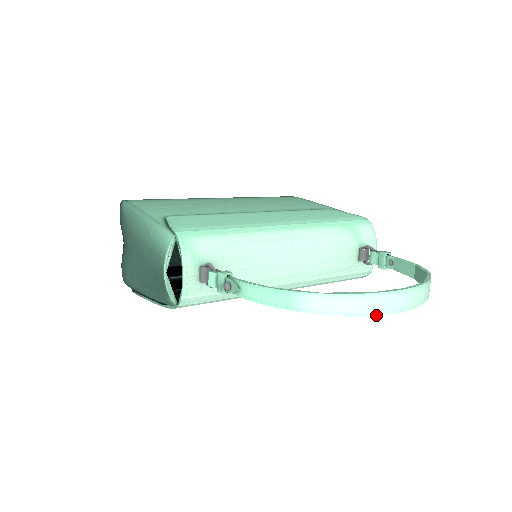
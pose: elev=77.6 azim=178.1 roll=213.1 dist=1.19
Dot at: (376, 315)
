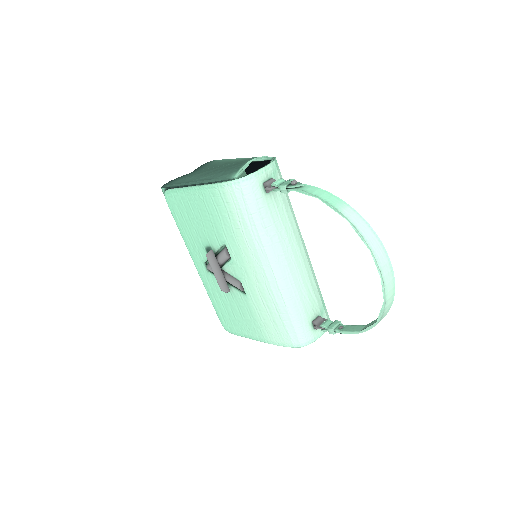
Dot at: (374, 254)
